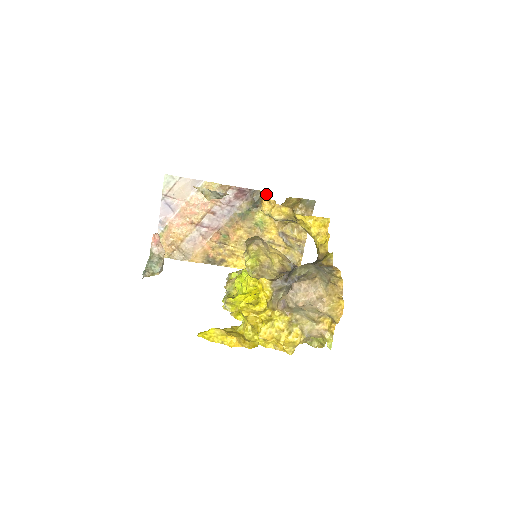
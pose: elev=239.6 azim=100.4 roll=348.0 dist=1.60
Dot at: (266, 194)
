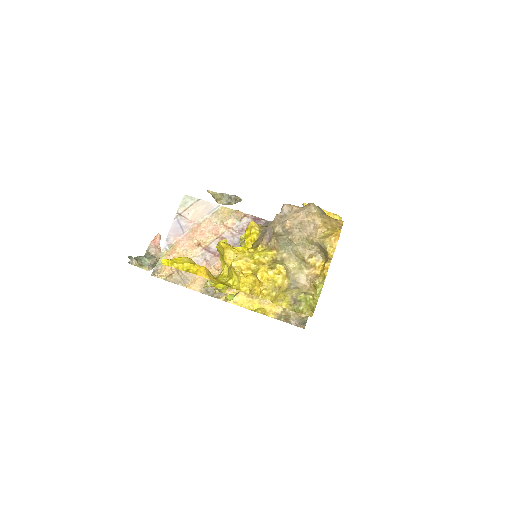
Dot at: occluded
